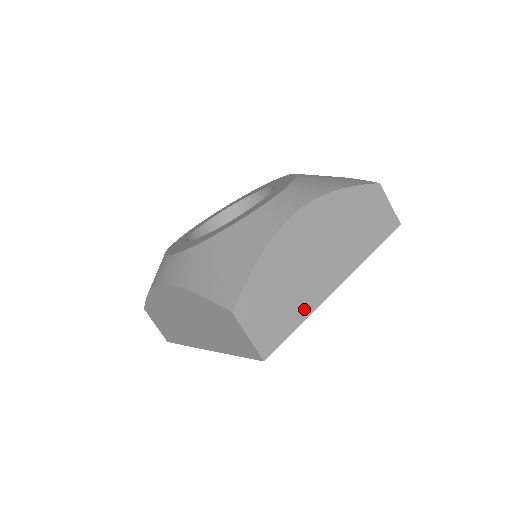
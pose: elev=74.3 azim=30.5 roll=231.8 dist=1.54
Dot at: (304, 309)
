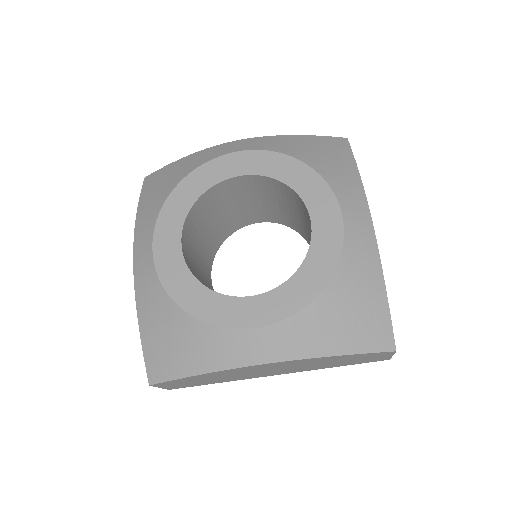
Dot at: (225, 381)
